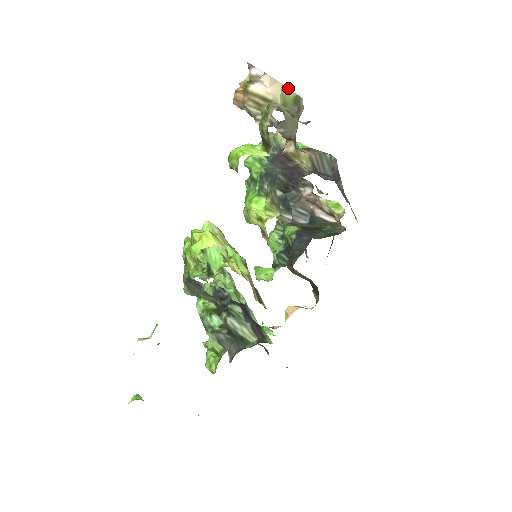
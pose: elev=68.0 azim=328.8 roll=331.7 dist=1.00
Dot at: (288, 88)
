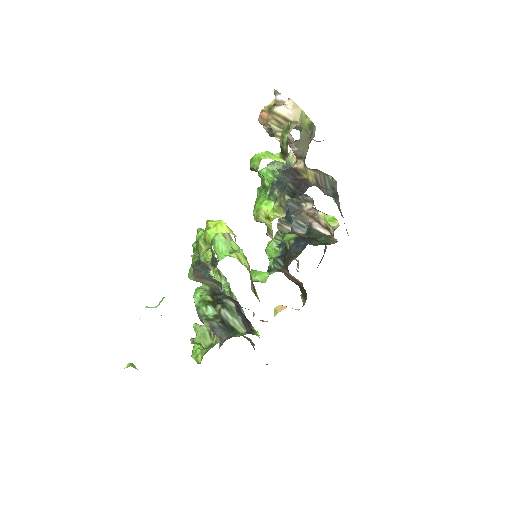
Dot at: occluded
